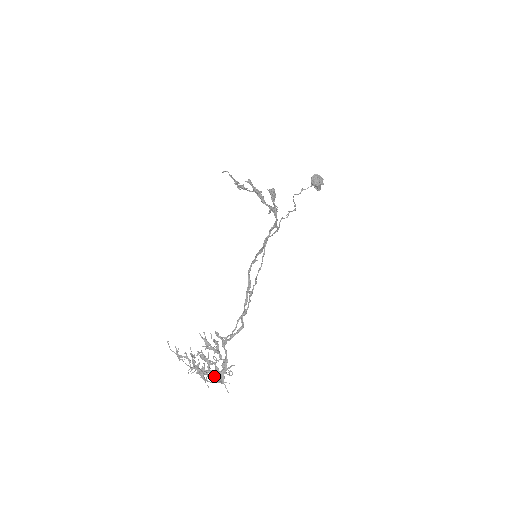
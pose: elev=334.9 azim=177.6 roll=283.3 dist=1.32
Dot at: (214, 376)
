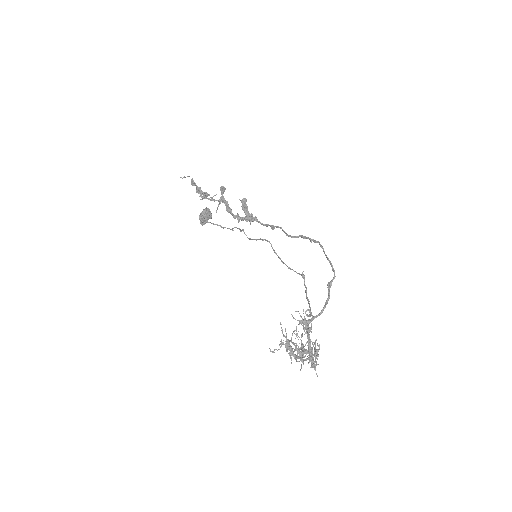
Dot at: (311, 359)
